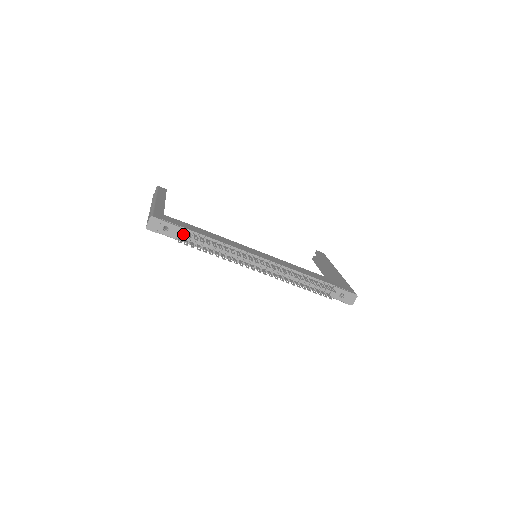
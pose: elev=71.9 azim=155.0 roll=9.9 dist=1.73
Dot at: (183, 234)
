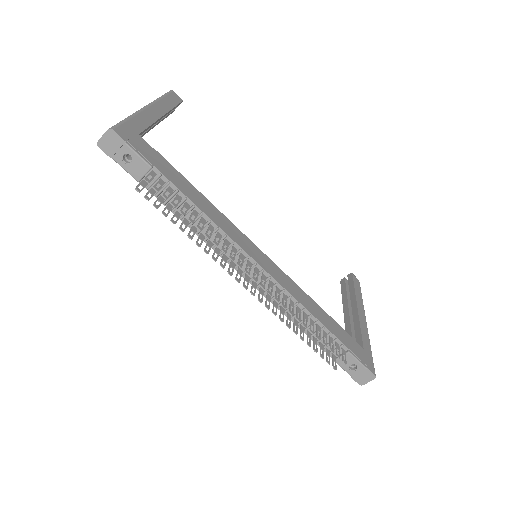
Dot at: (148, 179)
